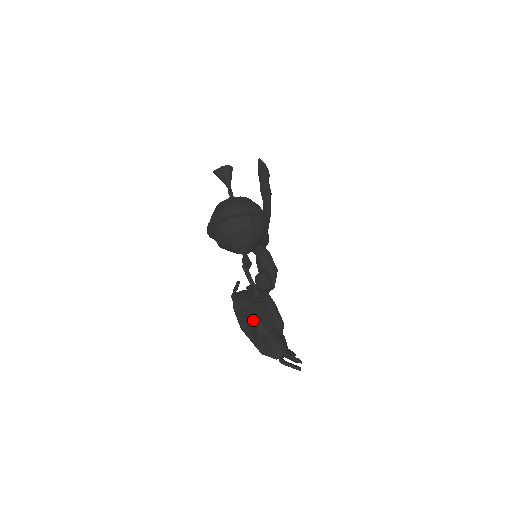
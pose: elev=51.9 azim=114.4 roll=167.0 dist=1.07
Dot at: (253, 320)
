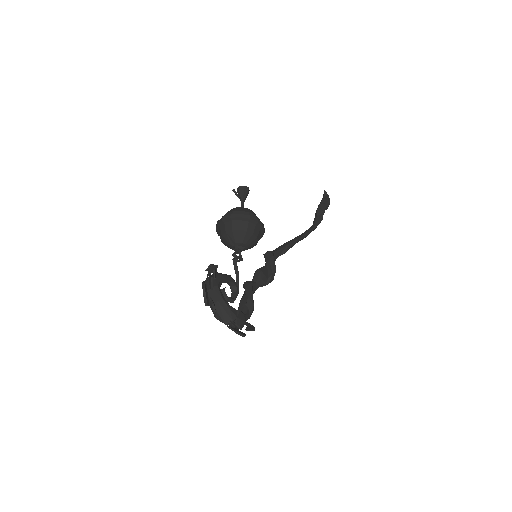
Dot at: (202, 287)
